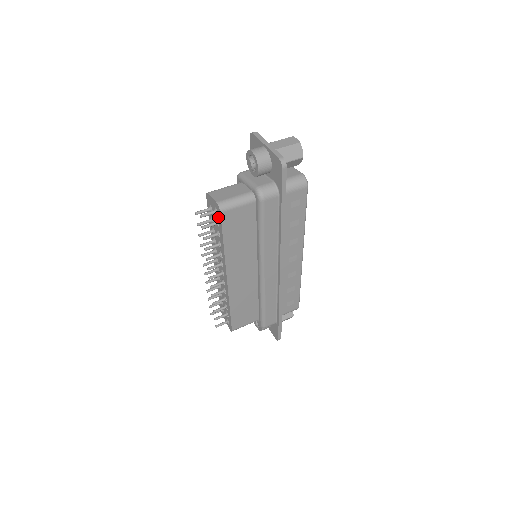
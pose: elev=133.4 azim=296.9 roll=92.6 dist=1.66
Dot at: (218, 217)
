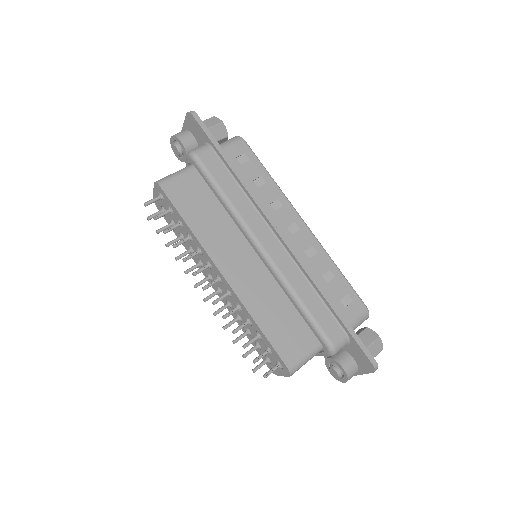
Dot at: (165, 199)
